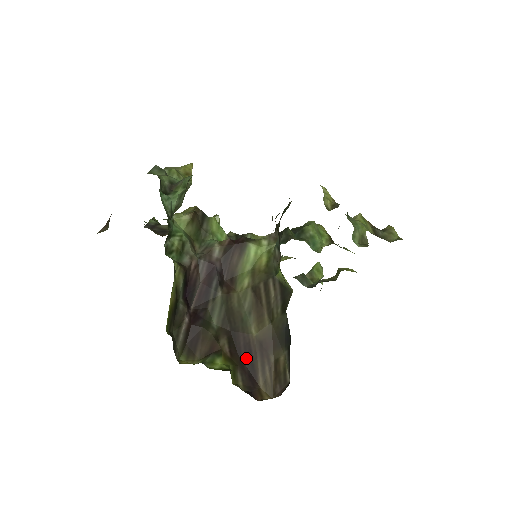
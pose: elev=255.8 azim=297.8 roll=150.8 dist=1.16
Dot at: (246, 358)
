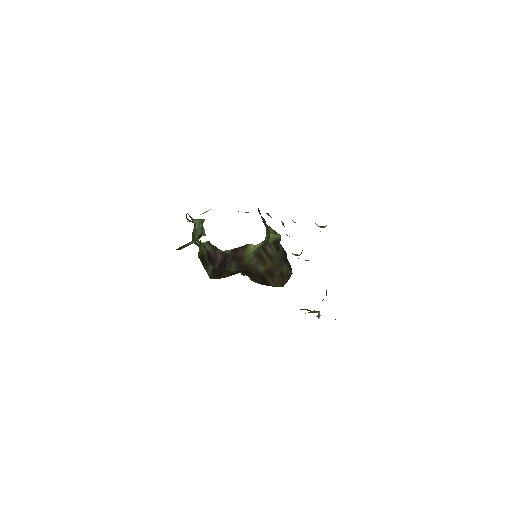
Dot at: (259, 278)
